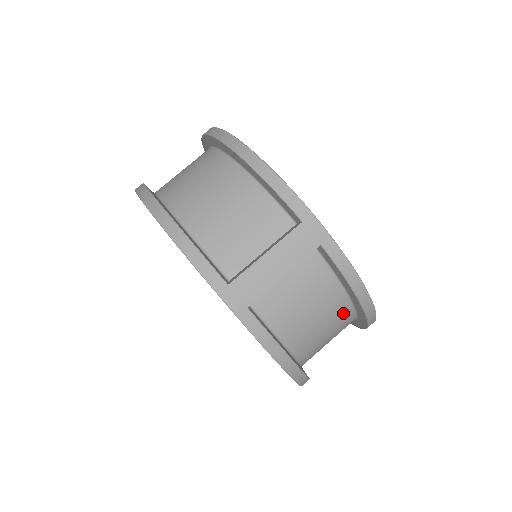
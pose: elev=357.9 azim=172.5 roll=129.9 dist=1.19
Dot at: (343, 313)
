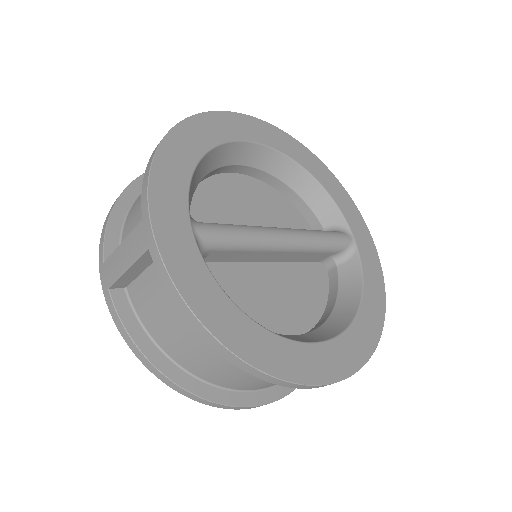
Dot at: occluded
